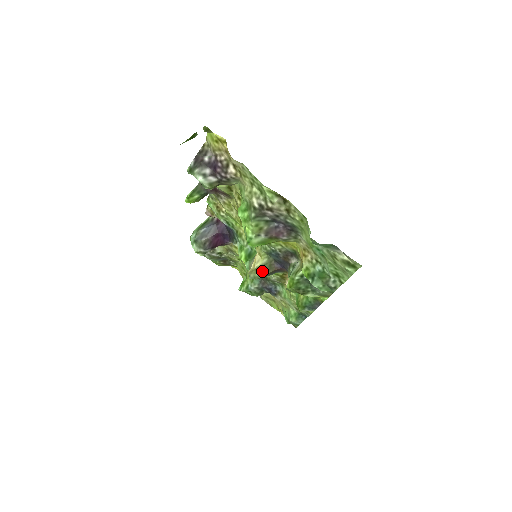
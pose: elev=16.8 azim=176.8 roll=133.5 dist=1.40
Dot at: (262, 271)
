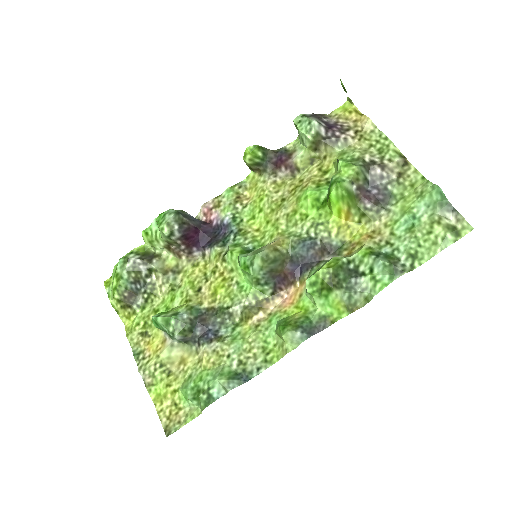
Dot at: (275, 258)
